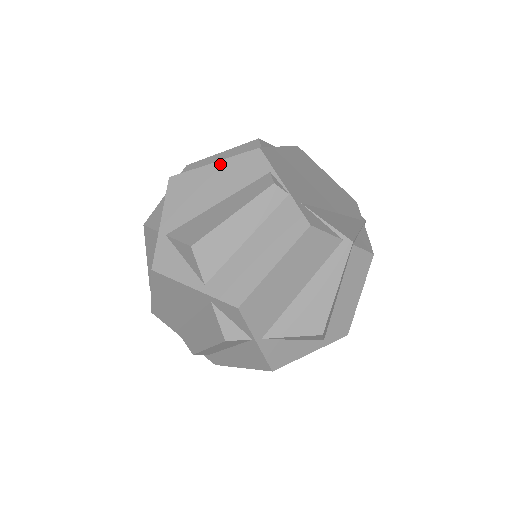
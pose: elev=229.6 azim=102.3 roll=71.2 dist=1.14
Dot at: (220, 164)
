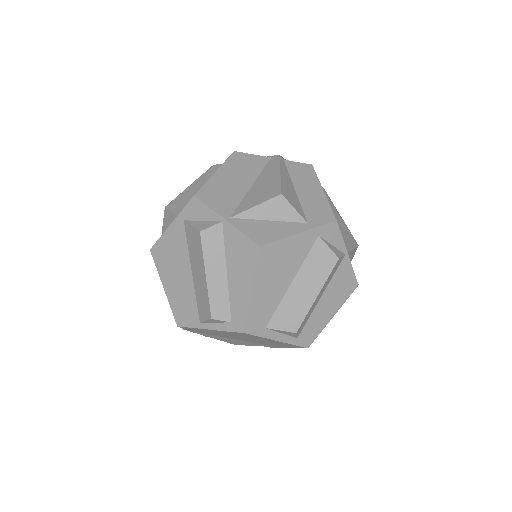
Dot at: occluded
